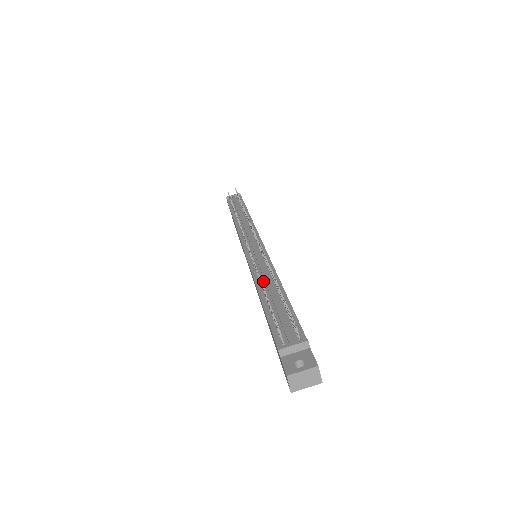
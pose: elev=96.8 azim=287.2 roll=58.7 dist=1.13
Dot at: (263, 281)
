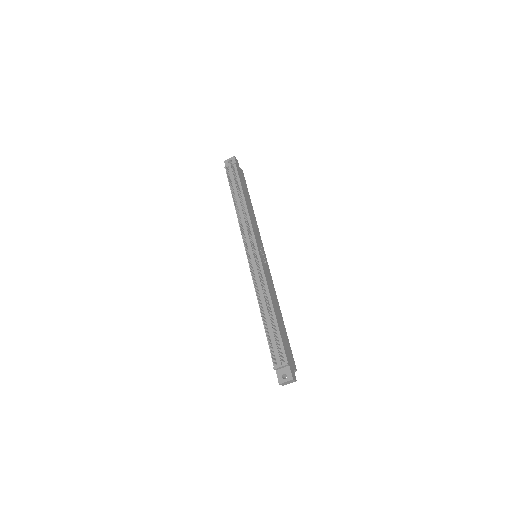
Dot at: (262, 301)
